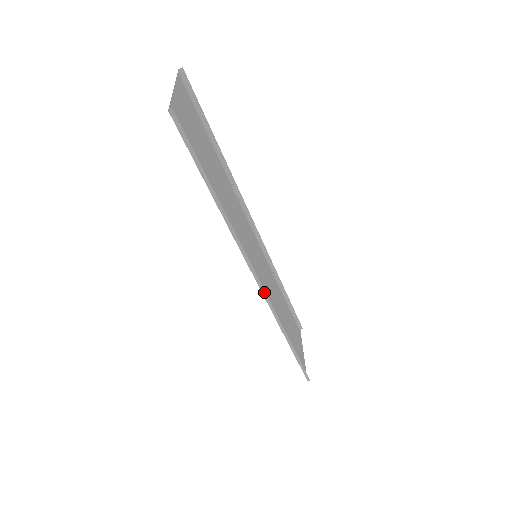
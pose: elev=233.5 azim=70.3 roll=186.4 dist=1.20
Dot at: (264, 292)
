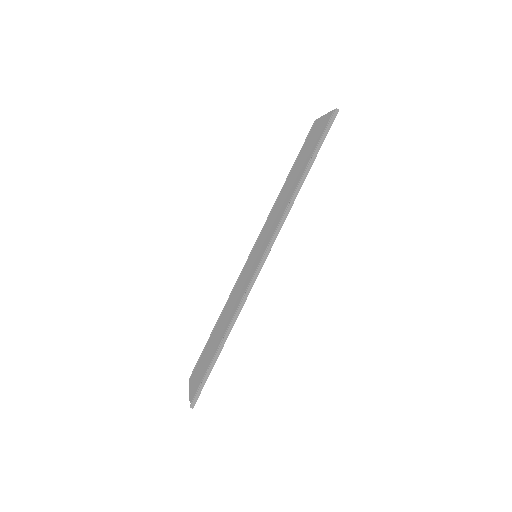
Dot at: (258, 272)
